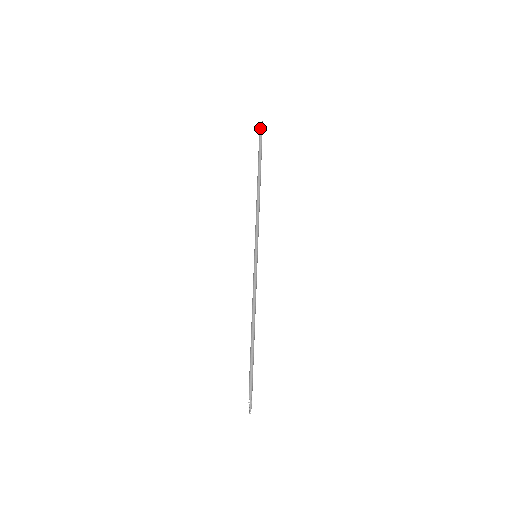
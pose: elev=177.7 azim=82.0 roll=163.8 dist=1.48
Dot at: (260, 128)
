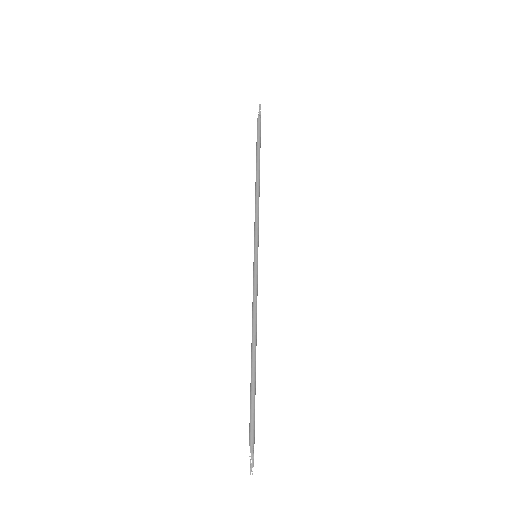
Dot at: occluded
